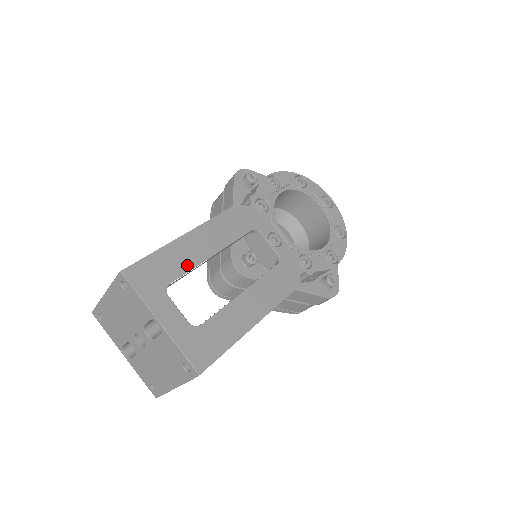
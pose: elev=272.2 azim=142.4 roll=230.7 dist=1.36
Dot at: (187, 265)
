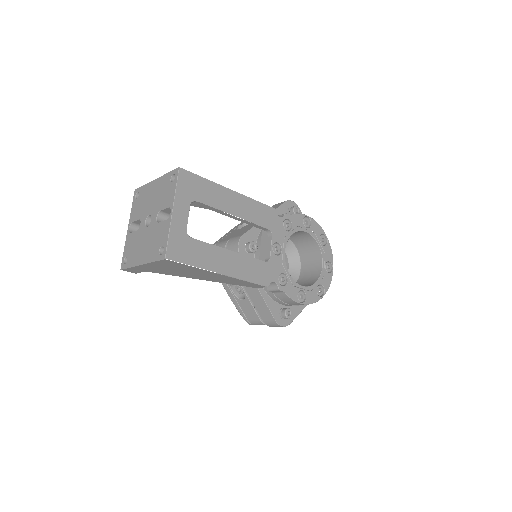
Dot at: (215, 204)
